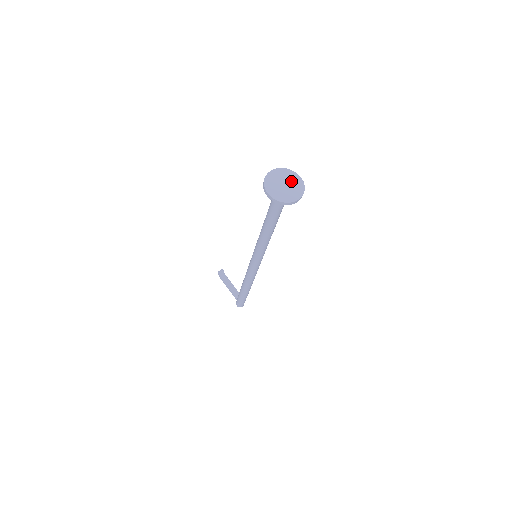
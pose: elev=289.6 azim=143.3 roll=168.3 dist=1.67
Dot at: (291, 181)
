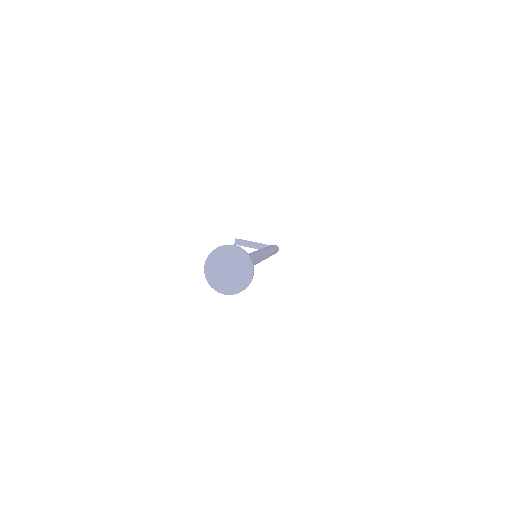
Dot at: (230, 260)
